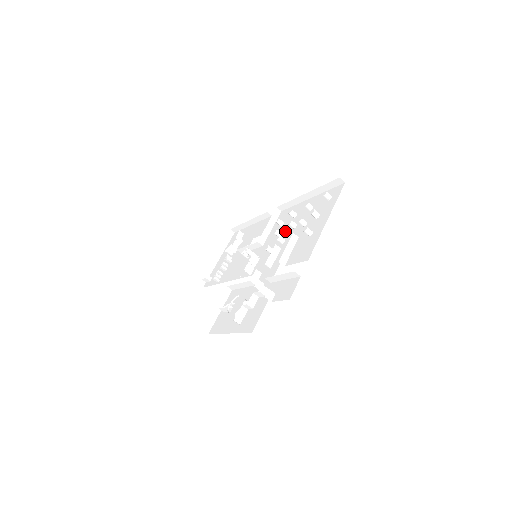
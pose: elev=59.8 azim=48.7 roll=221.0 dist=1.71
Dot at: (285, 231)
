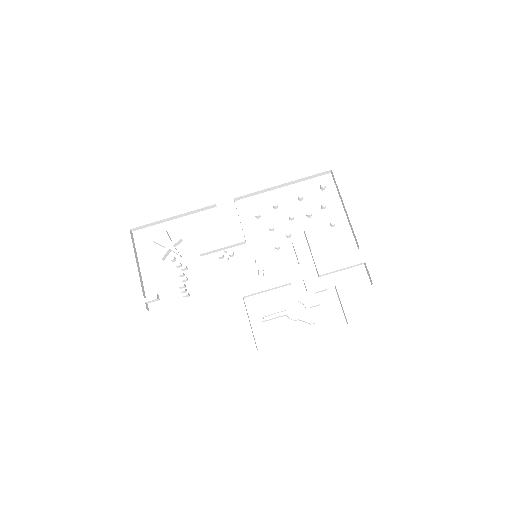
Dot at: (277, 224)
